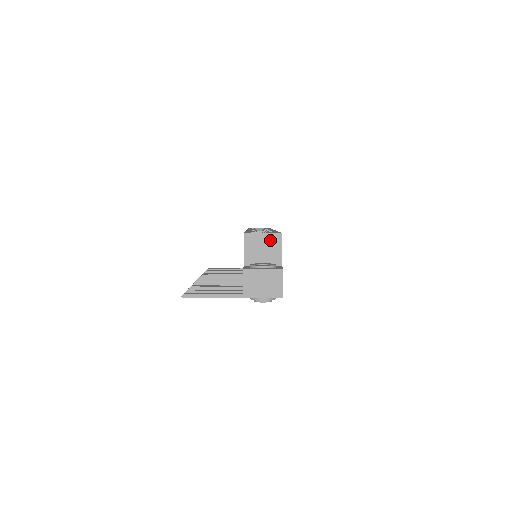
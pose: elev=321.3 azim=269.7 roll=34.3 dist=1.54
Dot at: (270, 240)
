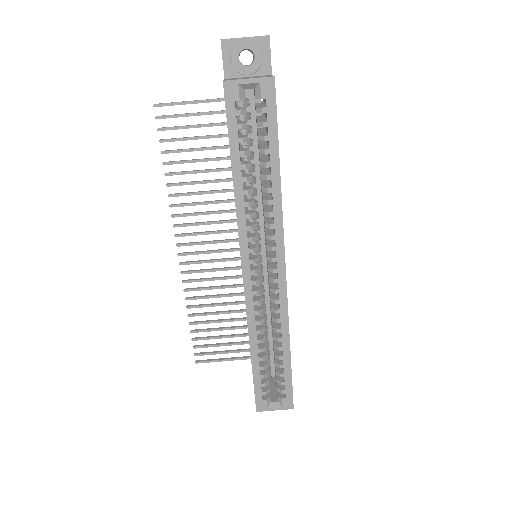
Dot at: occluded
